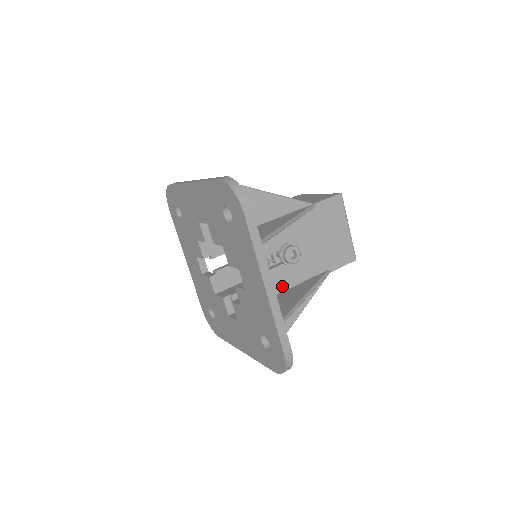
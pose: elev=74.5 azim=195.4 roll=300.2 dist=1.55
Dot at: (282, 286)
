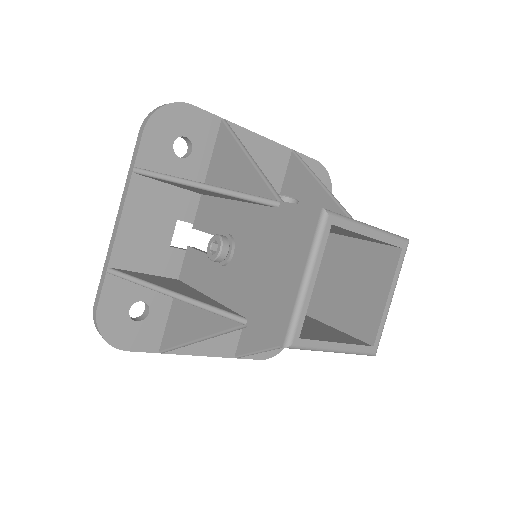
Dot at: occluded
